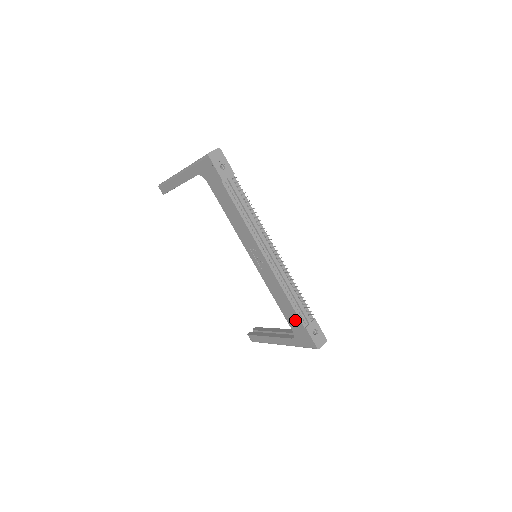
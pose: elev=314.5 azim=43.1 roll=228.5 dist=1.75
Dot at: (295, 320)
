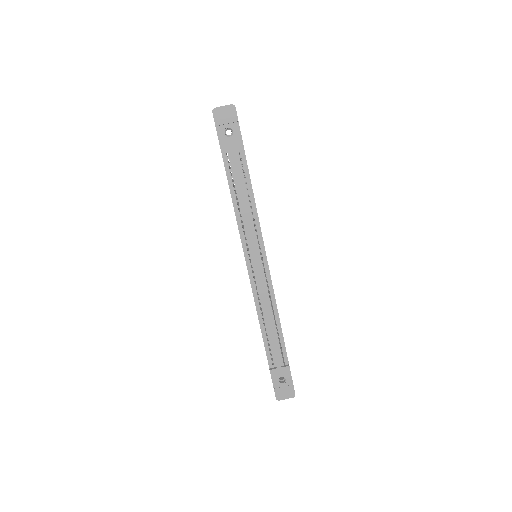
Dot at: occluded
